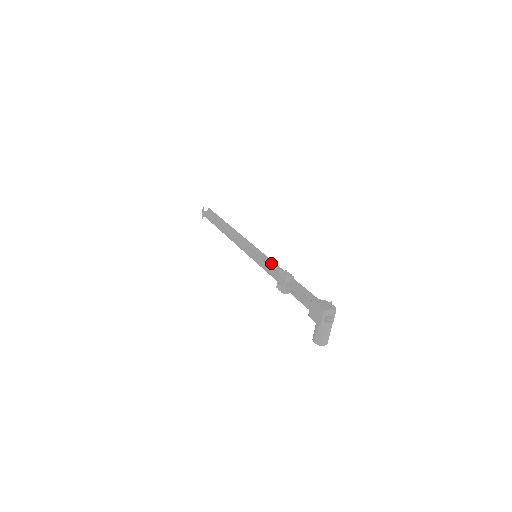
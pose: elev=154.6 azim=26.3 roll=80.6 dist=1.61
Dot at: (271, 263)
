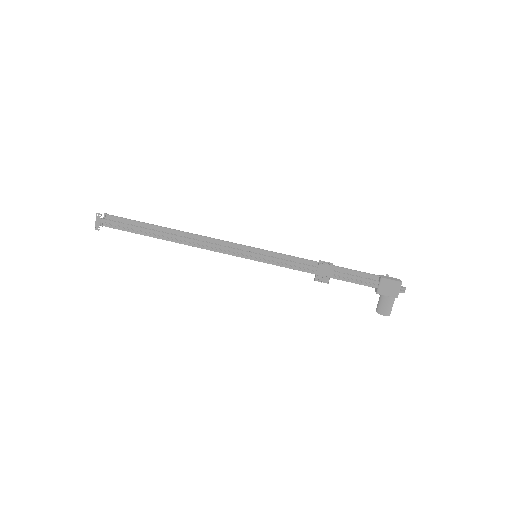
Dot at: (291, 258)
